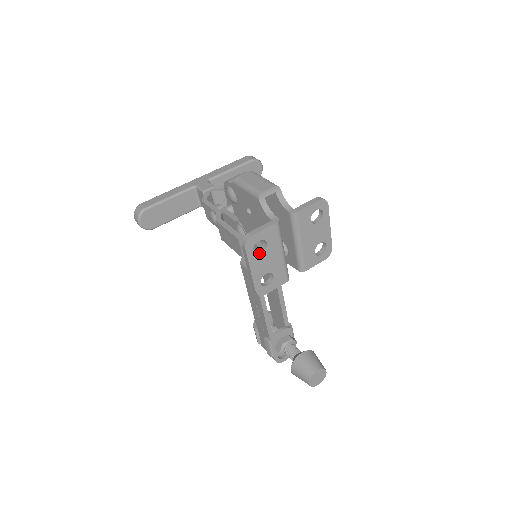
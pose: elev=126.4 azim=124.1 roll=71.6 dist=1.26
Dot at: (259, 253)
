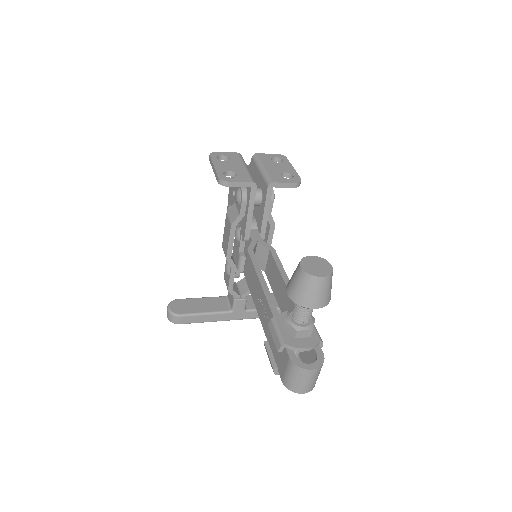
Dot at: (223, 163)
